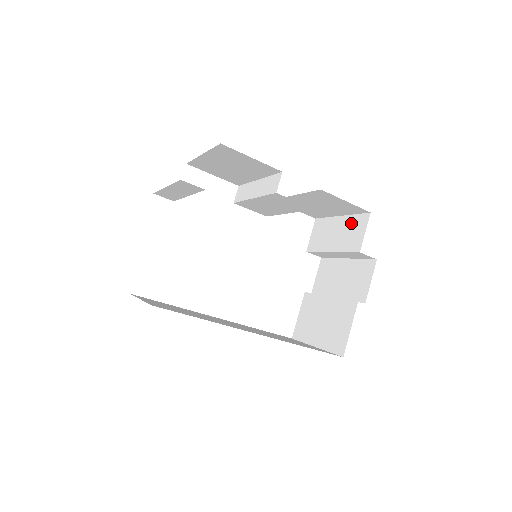
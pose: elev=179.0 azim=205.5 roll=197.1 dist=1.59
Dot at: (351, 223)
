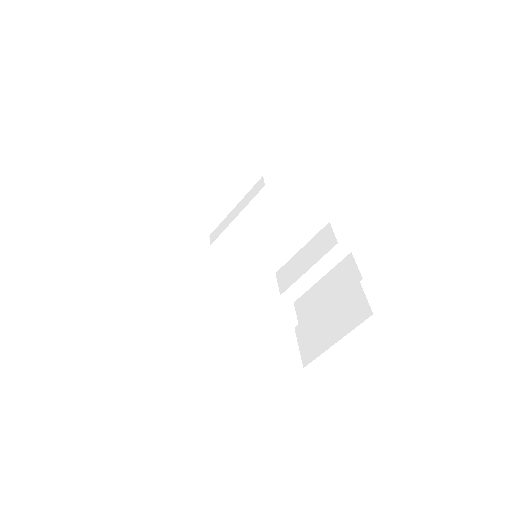
Dot at: (316, 241)
